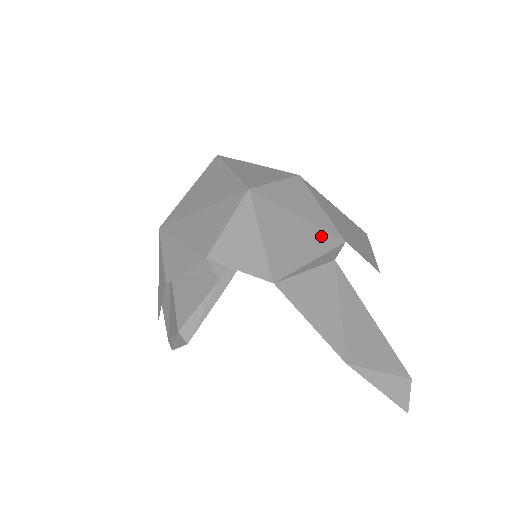
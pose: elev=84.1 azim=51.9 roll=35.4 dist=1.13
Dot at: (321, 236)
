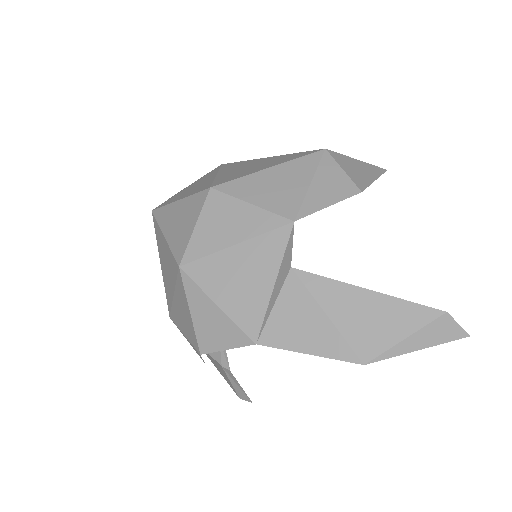
Dot at: (267, 244)
